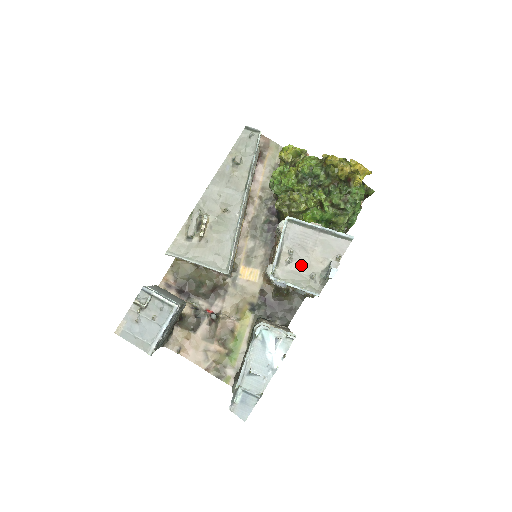
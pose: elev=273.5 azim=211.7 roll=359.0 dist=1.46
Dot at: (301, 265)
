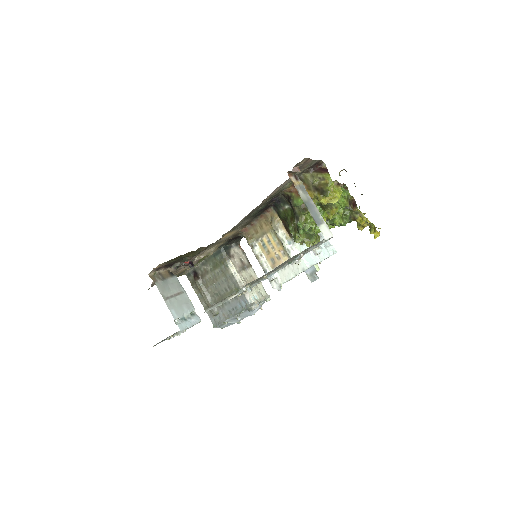
Dot at: occluded
